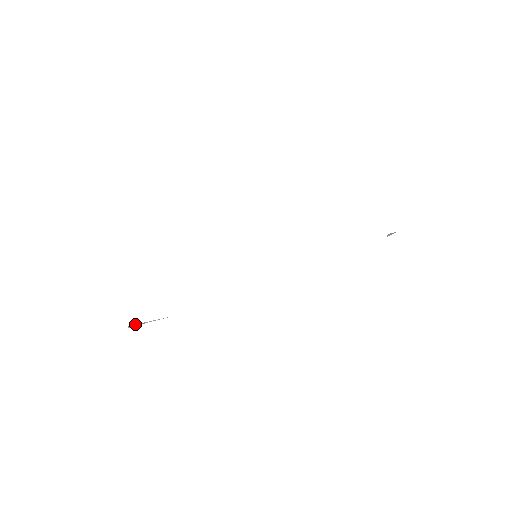
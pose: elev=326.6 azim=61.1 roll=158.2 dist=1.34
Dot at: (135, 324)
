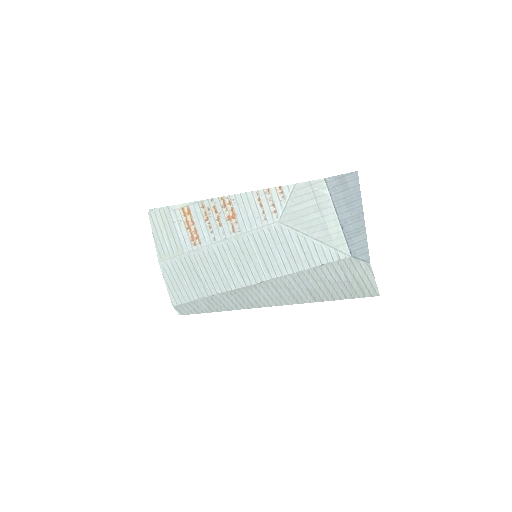
Dot at: (152, 209)
